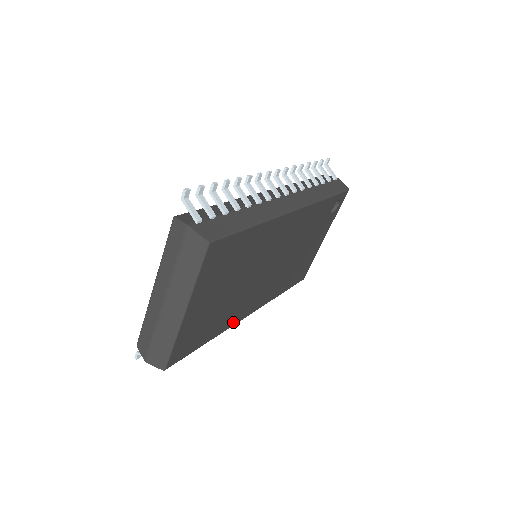
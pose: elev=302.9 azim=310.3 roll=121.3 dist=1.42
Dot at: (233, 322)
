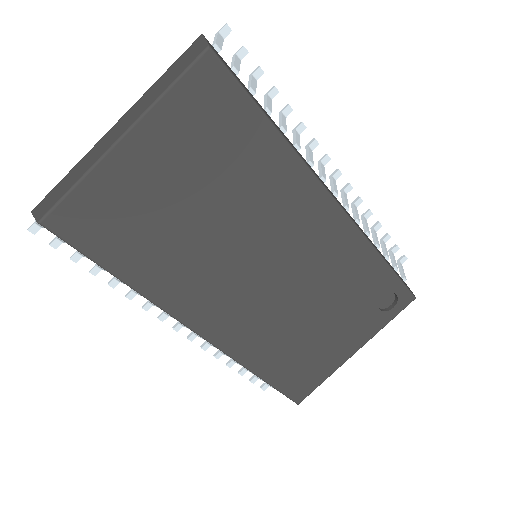
Dot at: (170, 303)
